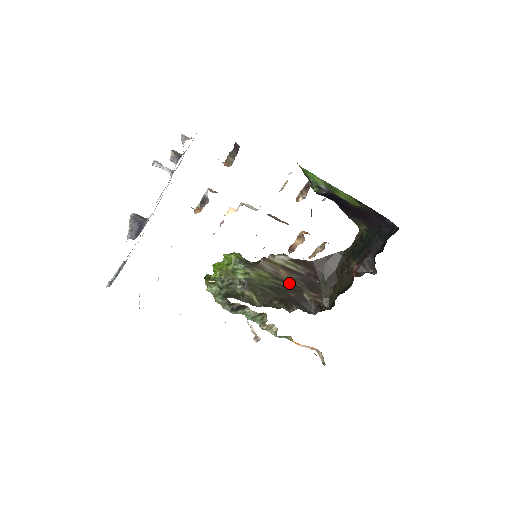
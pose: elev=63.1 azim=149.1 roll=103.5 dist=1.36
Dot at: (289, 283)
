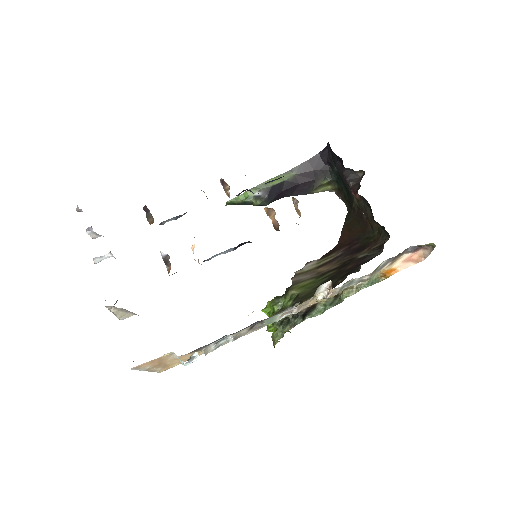
Dot at: (337, 267)
